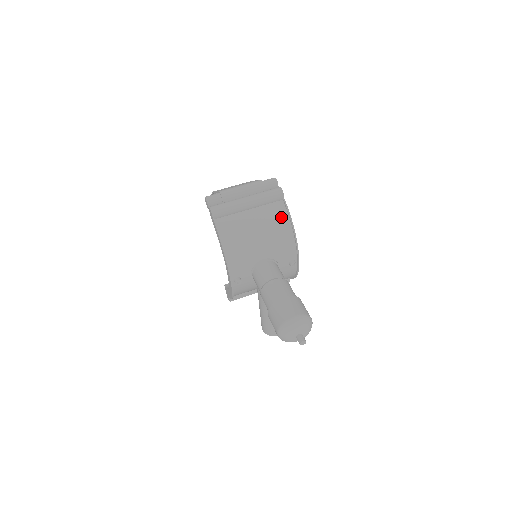
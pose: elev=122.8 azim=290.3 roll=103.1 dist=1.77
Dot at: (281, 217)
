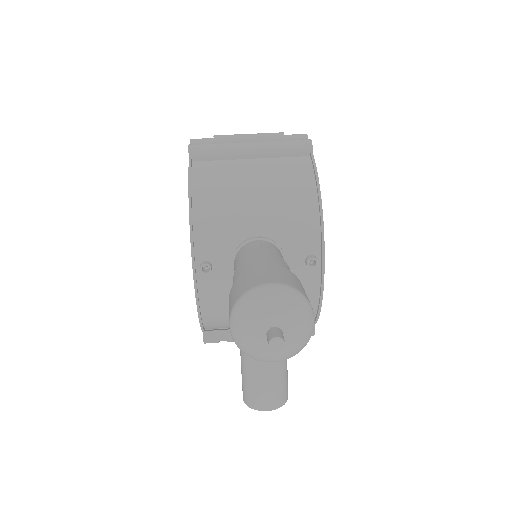
Dot at: (301, 175)
